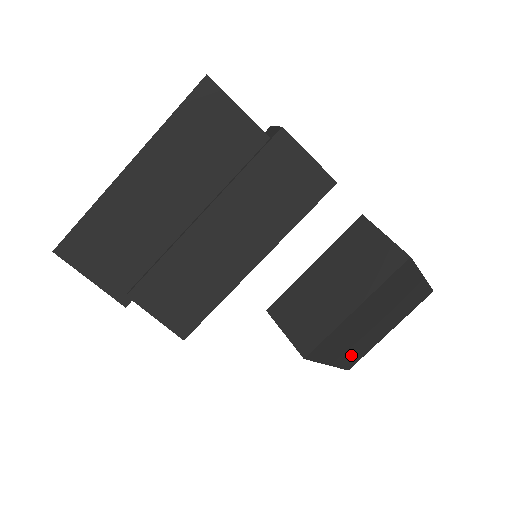
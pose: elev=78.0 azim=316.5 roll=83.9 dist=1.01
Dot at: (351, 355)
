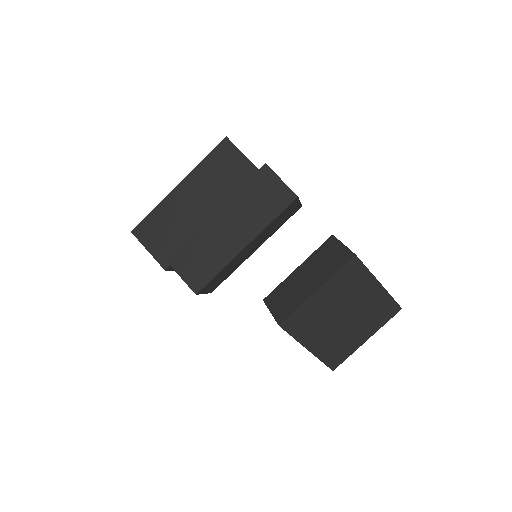
Dot at: (330, 350)
